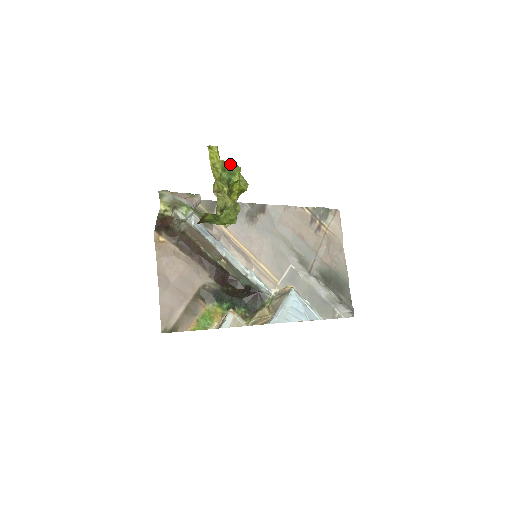
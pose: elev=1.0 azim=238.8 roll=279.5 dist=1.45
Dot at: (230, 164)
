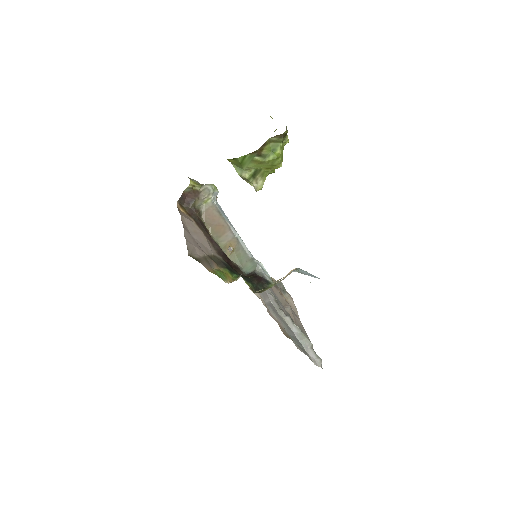
Dot at: occluded
